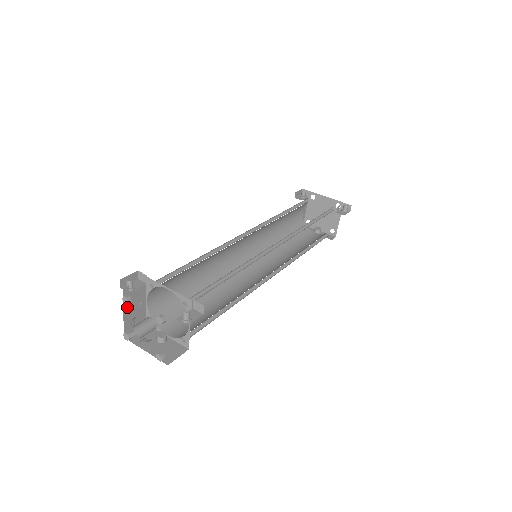
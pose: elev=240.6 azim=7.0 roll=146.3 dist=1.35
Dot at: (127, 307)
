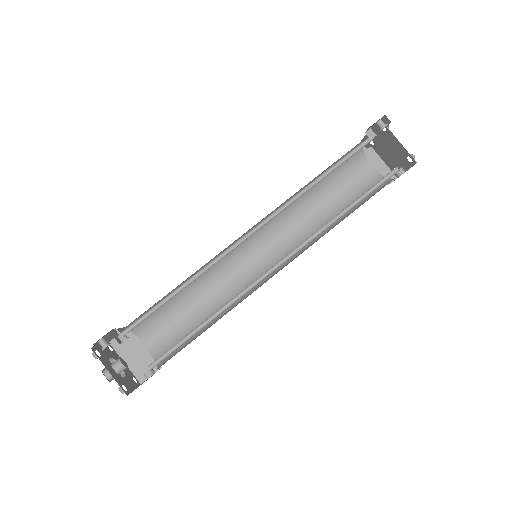
Dot at: (126, 357)
